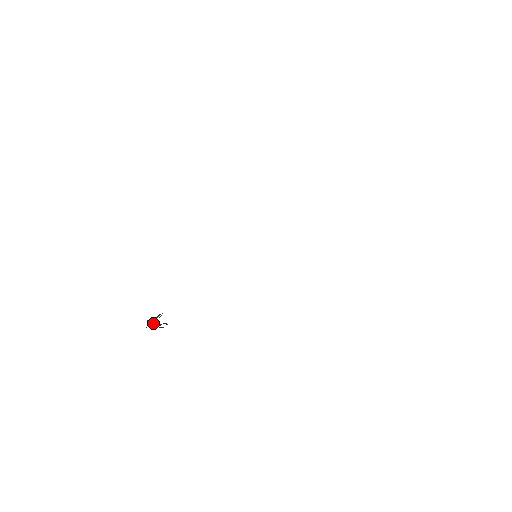
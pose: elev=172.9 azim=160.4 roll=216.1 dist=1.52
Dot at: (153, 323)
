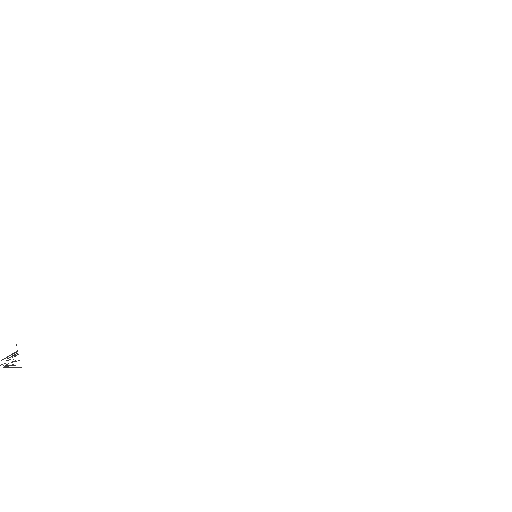
Dot at: occluded
